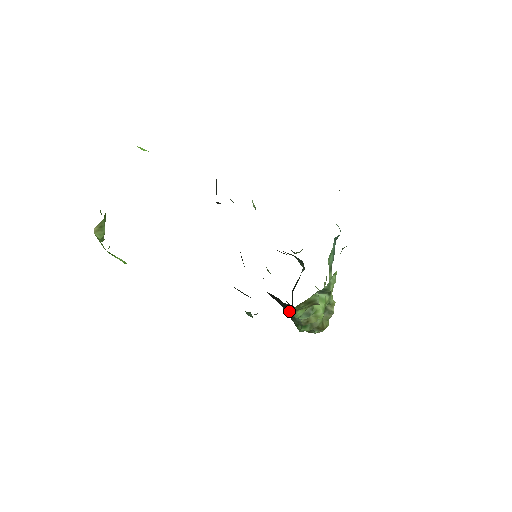
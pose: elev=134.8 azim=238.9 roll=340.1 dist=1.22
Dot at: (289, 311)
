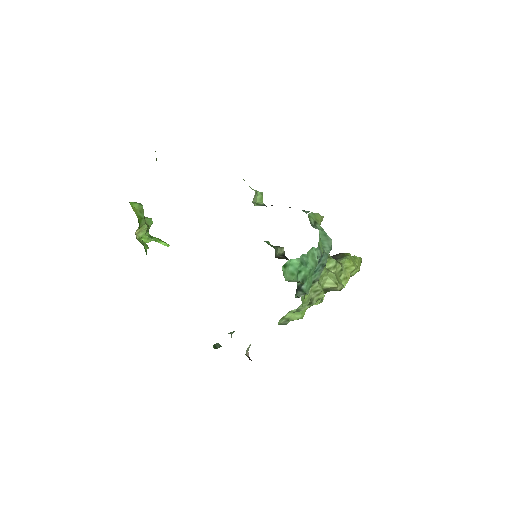
Dot at: occluded
